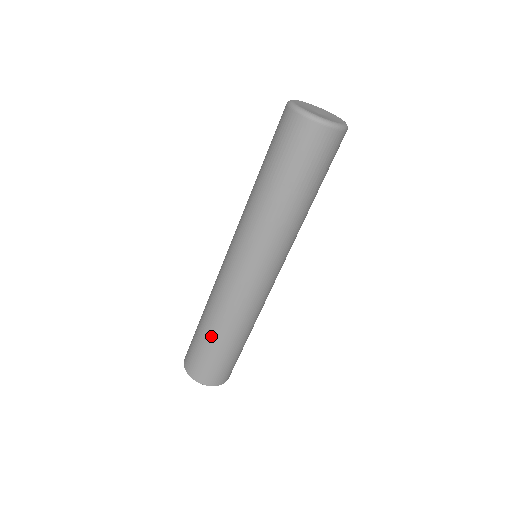
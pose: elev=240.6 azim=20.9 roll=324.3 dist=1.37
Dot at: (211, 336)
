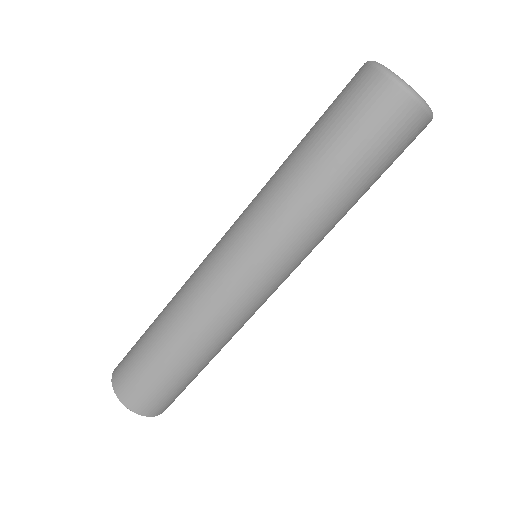
Dot at: (161, 343)
